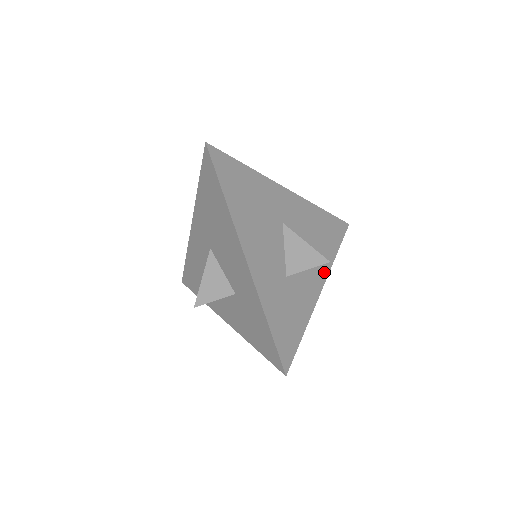
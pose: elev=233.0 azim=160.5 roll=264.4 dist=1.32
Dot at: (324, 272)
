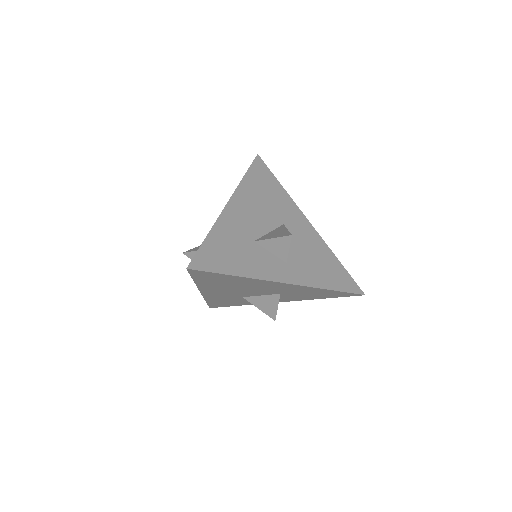
Dot at: (300, 280)
